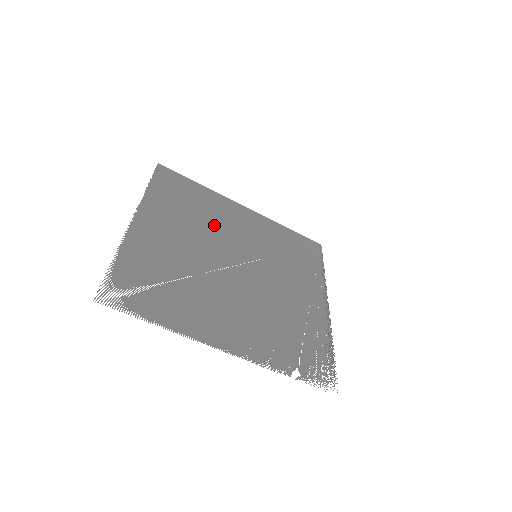
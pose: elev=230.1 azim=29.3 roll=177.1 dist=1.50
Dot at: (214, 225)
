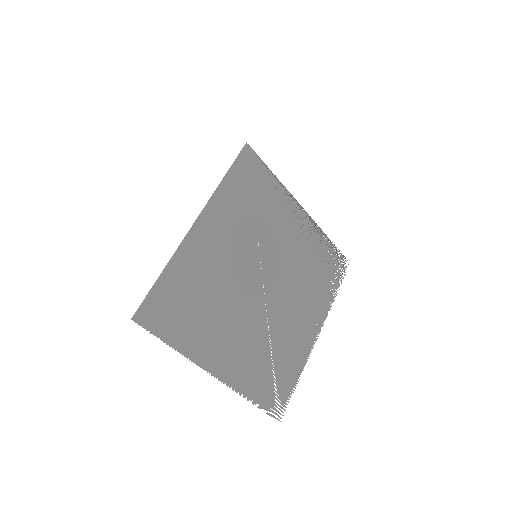
Dot at: (222, 286)
